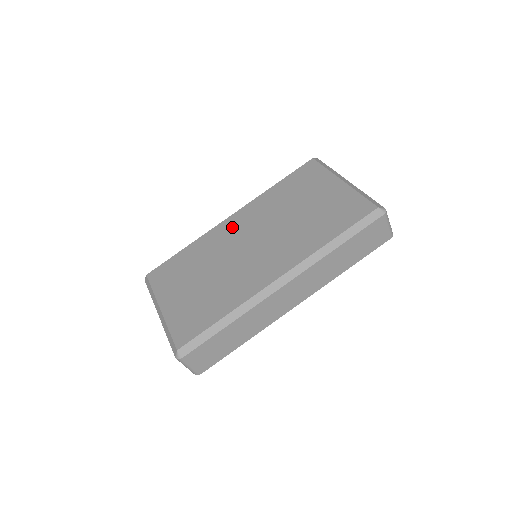
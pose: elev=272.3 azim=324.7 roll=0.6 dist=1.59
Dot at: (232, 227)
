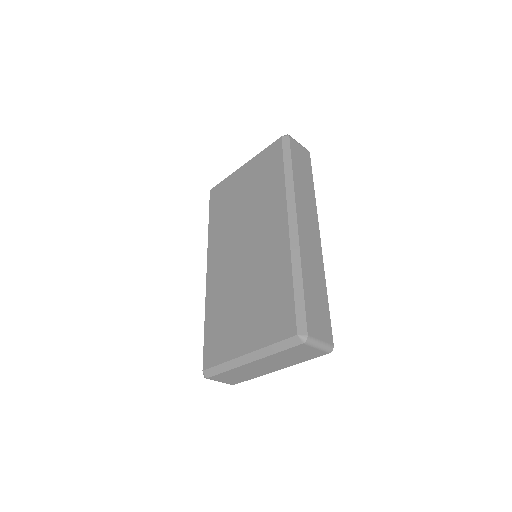
Dot at: (217, 267)
